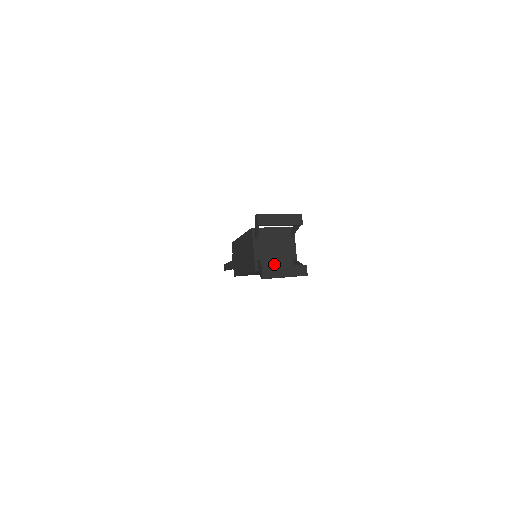
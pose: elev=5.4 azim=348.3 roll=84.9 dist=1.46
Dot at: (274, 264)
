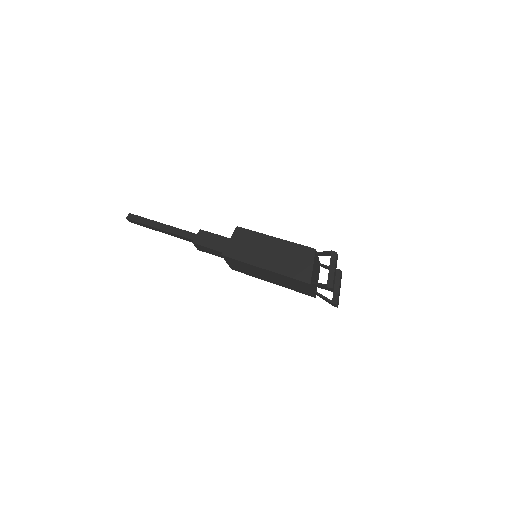
Dot at: (317, 281)
